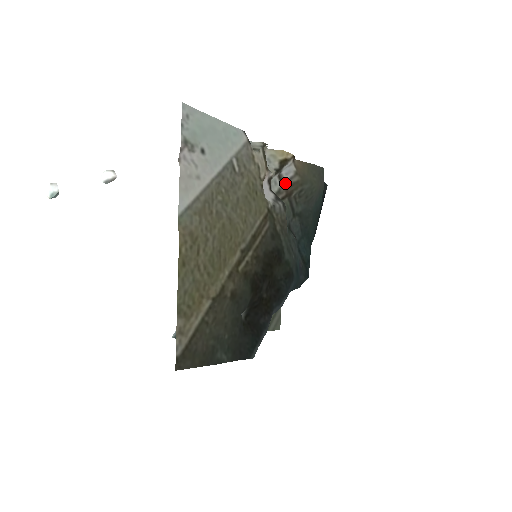
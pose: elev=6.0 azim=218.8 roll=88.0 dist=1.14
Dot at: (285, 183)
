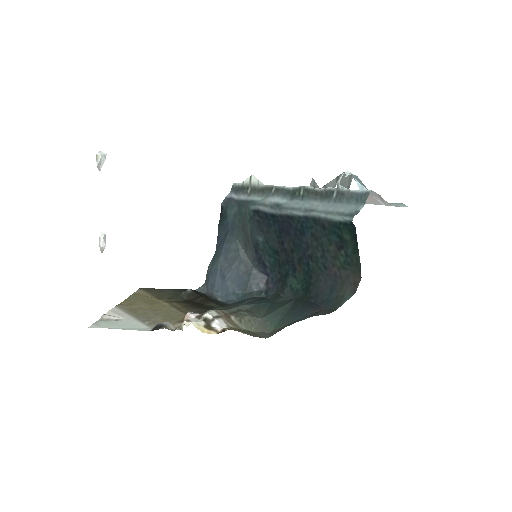
Dot at: (222, 318)
